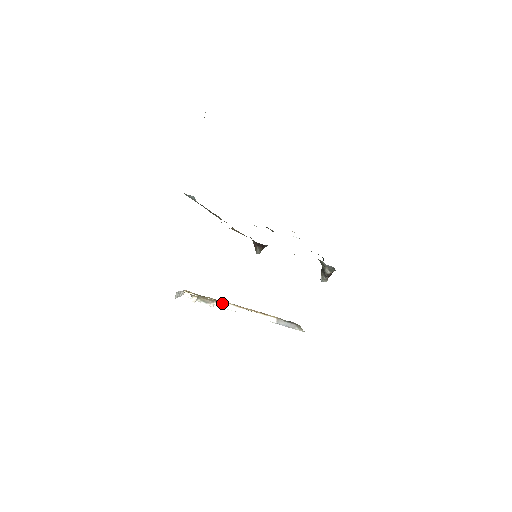
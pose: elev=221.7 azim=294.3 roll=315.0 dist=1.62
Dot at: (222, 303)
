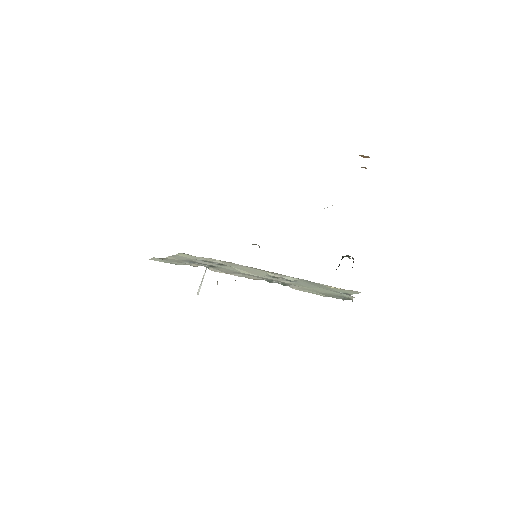
Dot at: occluded
